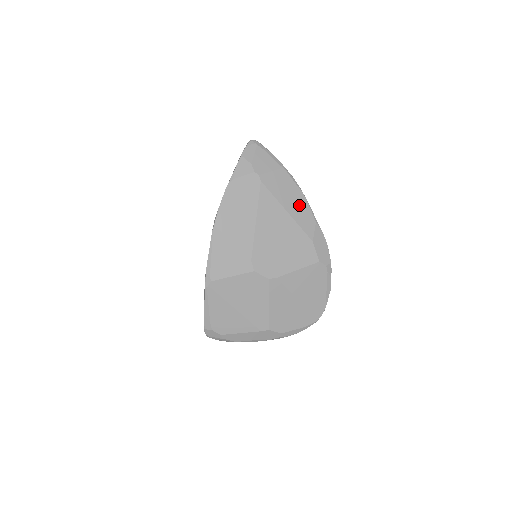
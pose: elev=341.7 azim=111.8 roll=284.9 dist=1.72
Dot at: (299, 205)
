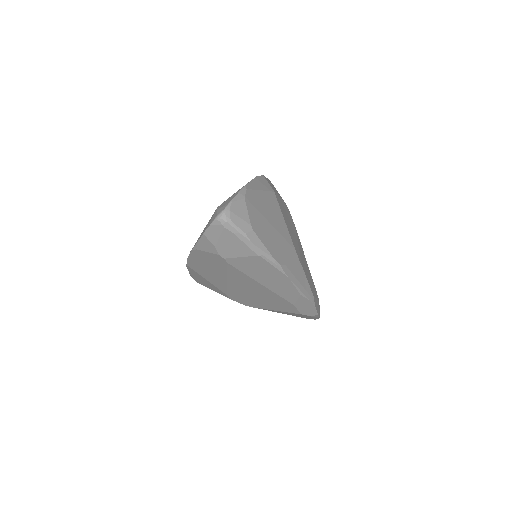
Dot at: (279, 282)
